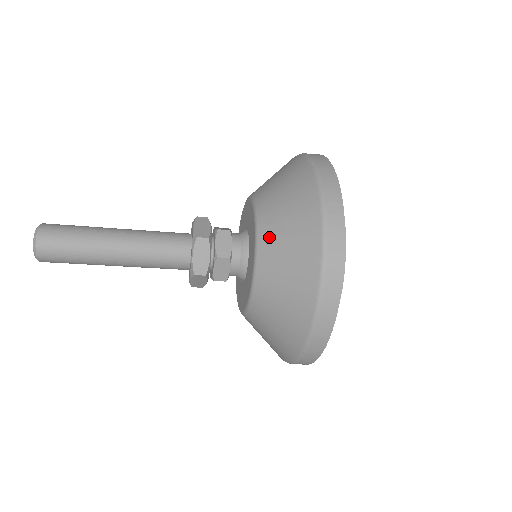
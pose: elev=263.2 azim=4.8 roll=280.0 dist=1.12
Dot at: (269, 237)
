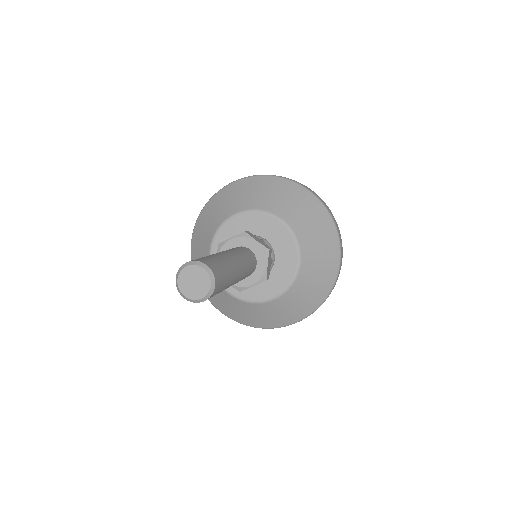
Dot at: (268, 203)
